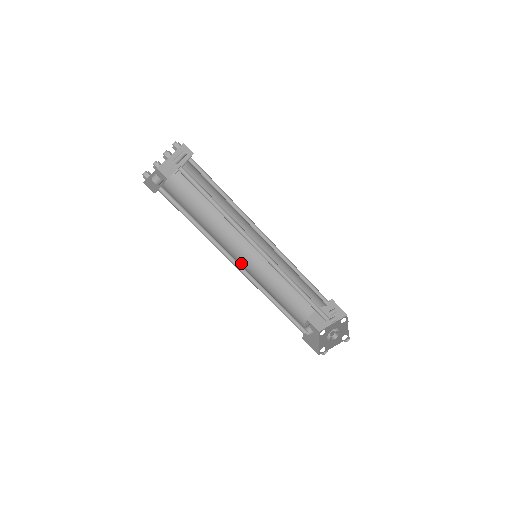
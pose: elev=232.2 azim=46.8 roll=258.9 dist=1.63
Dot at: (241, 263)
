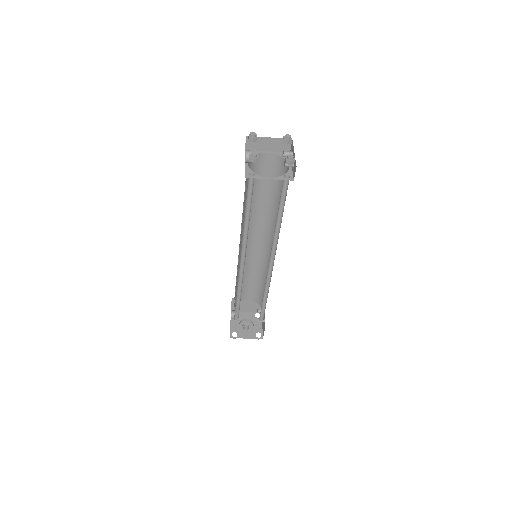
Dot at: occluded
